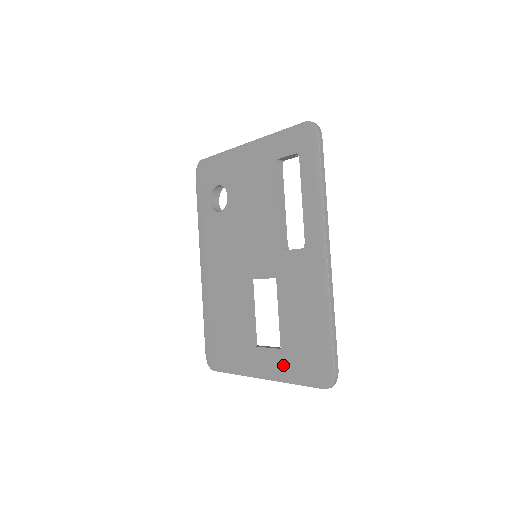
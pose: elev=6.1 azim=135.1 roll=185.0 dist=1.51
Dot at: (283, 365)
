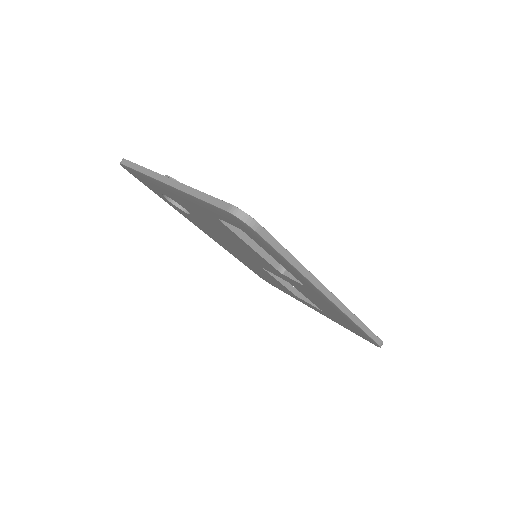
Dot at: (331, 318)
